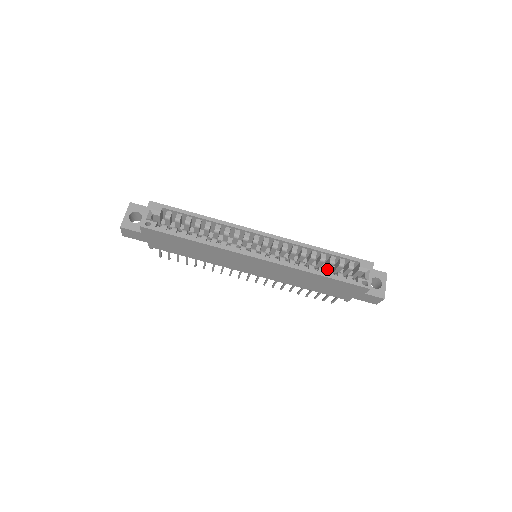
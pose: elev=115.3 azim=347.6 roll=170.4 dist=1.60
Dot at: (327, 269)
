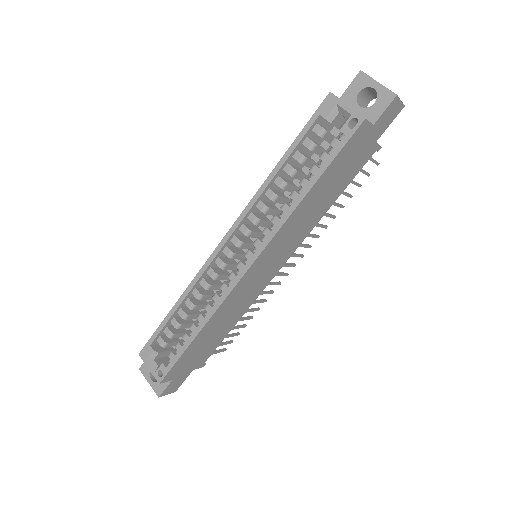
Dot at: occluded
